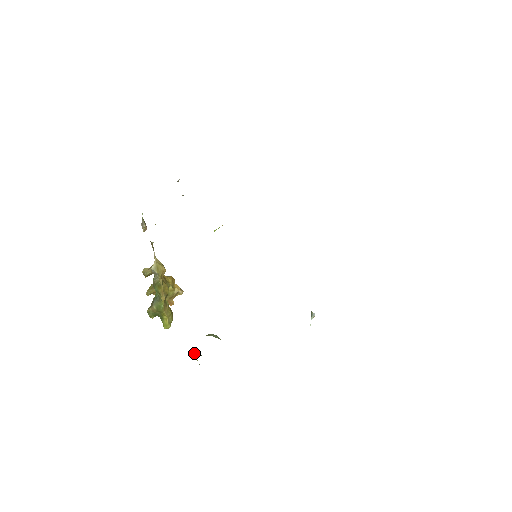
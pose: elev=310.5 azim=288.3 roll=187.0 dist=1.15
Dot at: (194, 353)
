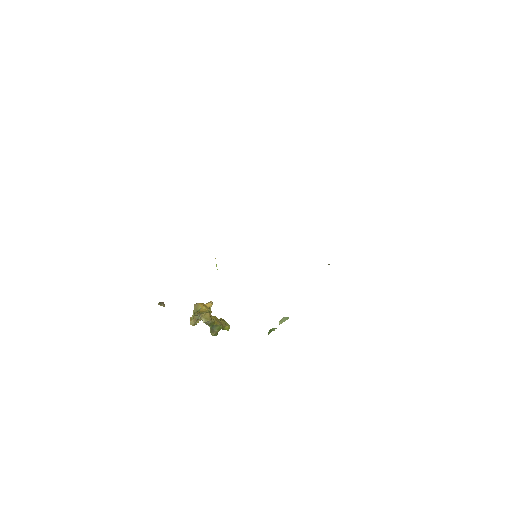
Dot at: occluded
